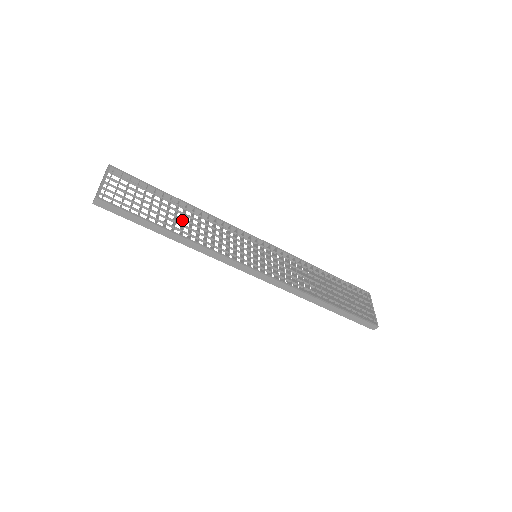
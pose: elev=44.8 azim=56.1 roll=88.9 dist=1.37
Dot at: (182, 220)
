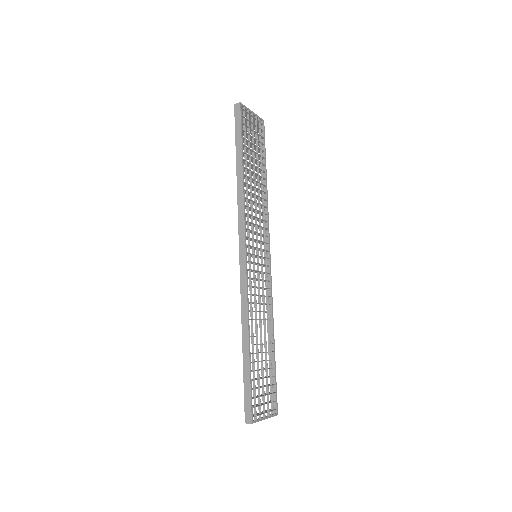
Dot at: (254, 179)
